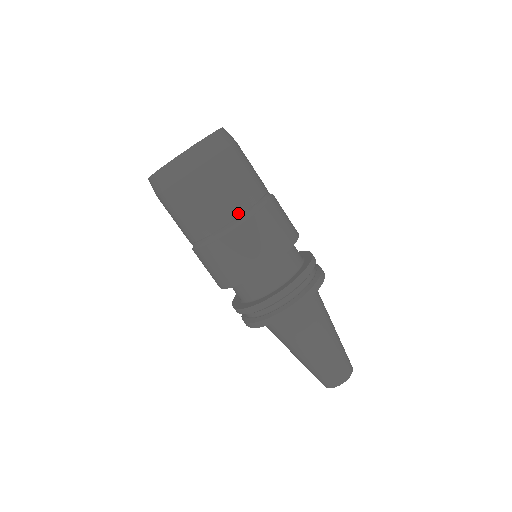
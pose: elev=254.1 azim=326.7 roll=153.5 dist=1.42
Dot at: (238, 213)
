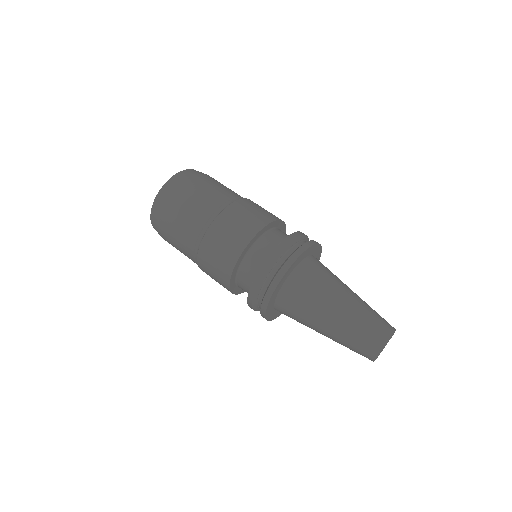
Dot at: (211, 212)
